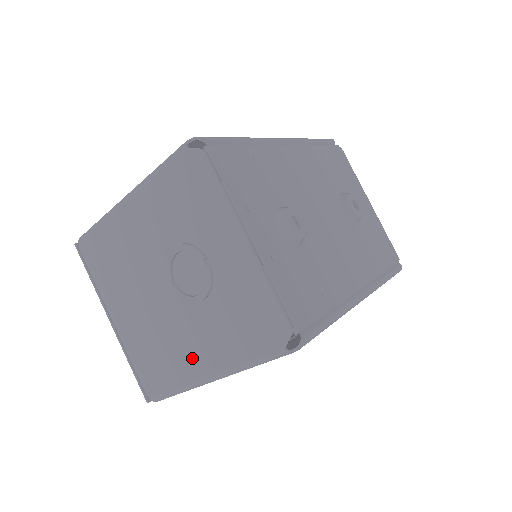
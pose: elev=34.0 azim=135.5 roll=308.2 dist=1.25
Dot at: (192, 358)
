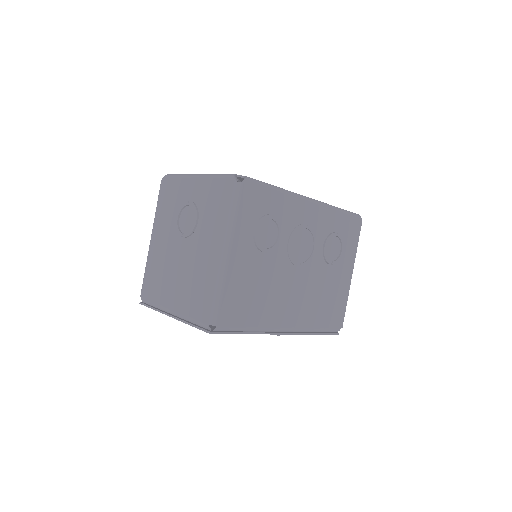
Dot at: (211, 257)
